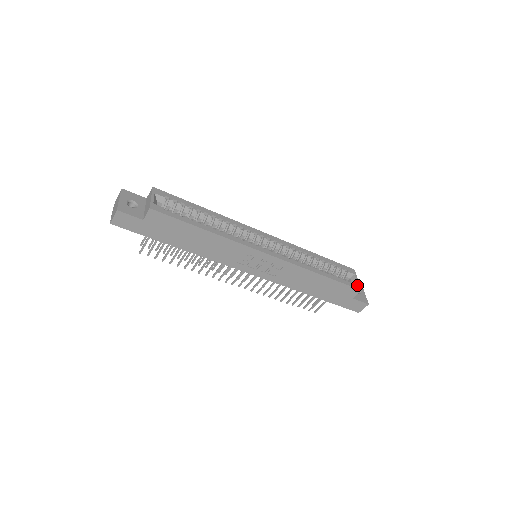
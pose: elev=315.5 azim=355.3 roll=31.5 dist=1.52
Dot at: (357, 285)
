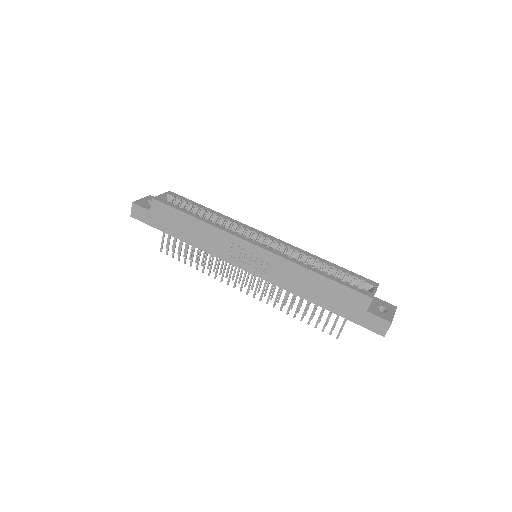
Dot at: (369, 293)
